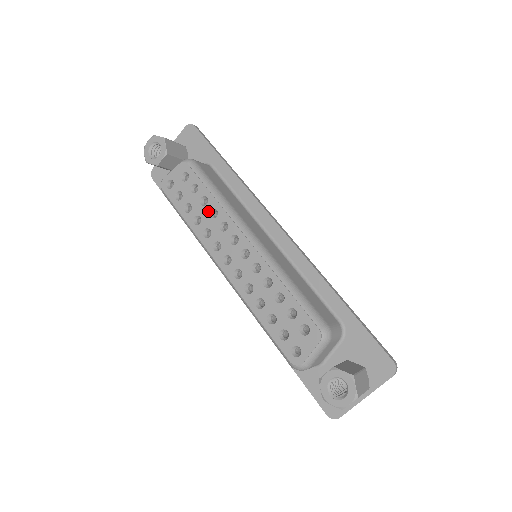
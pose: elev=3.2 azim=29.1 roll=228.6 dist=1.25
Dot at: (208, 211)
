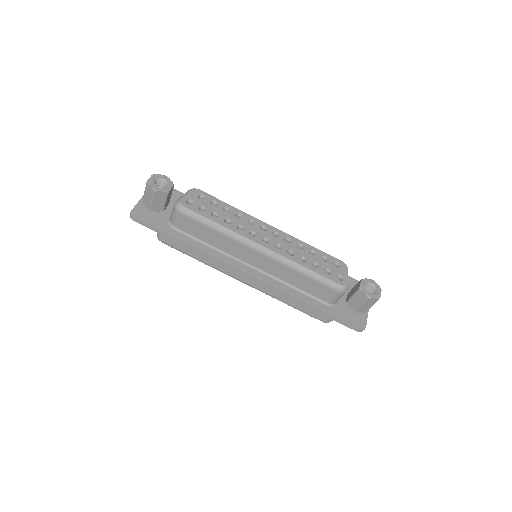
Dot at: (233, 215)
